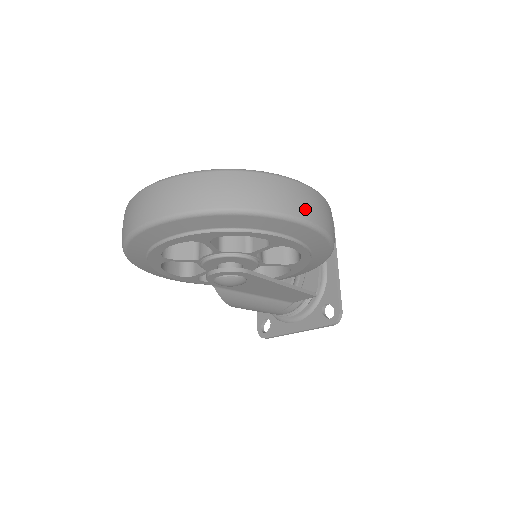
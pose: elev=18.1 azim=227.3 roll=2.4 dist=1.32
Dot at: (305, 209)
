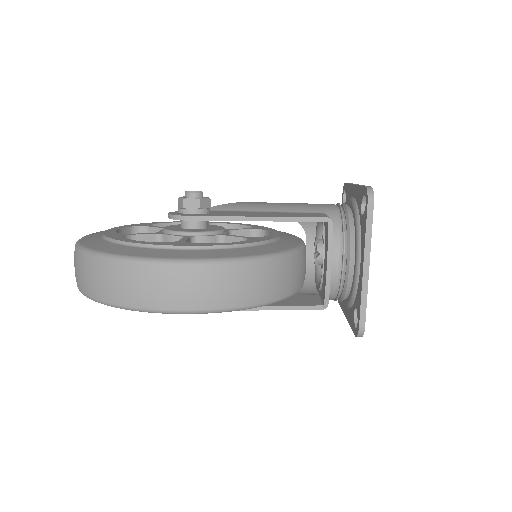
Dot at: (164, 298)
